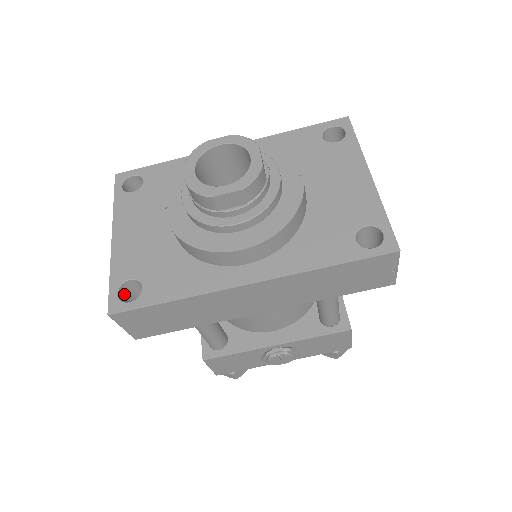
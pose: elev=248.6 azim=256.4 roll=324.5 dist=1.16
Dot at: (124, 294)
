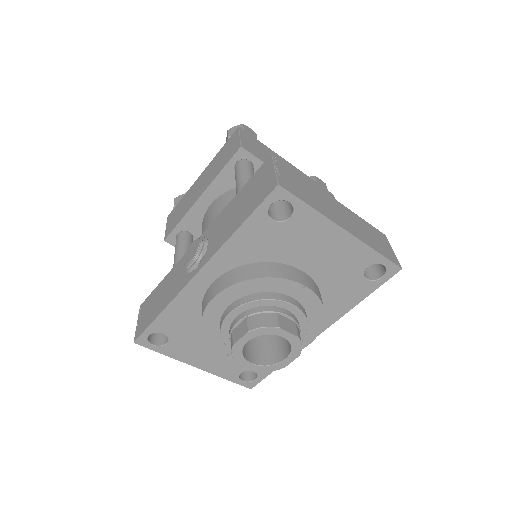
Dot at: occluded
